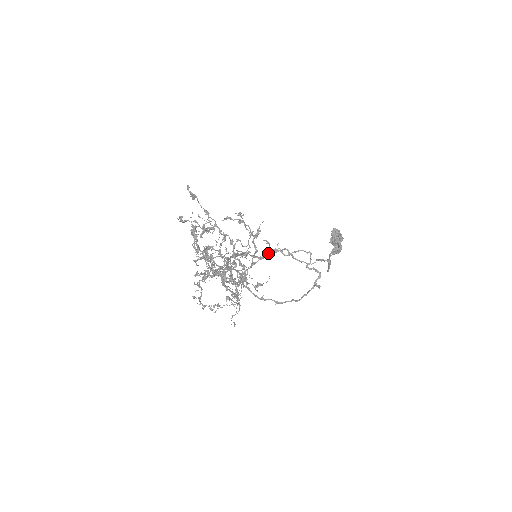
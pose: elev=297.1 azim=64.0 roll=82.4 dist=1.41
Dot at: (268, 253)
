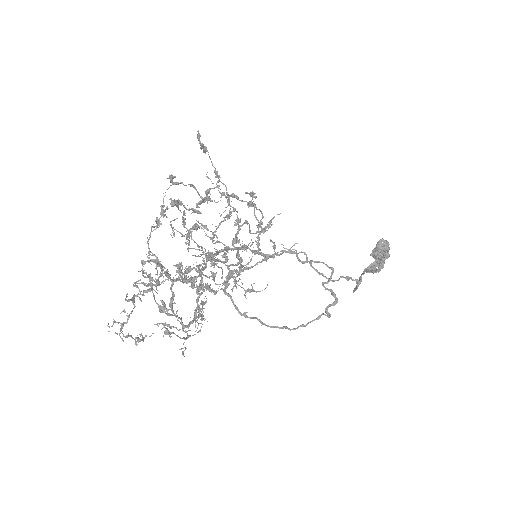
Dot at: occluded
